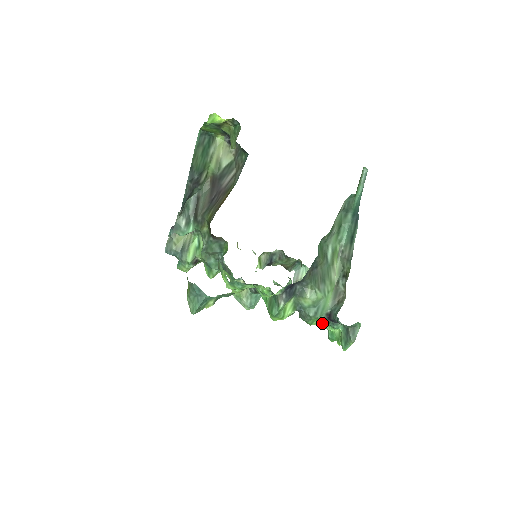
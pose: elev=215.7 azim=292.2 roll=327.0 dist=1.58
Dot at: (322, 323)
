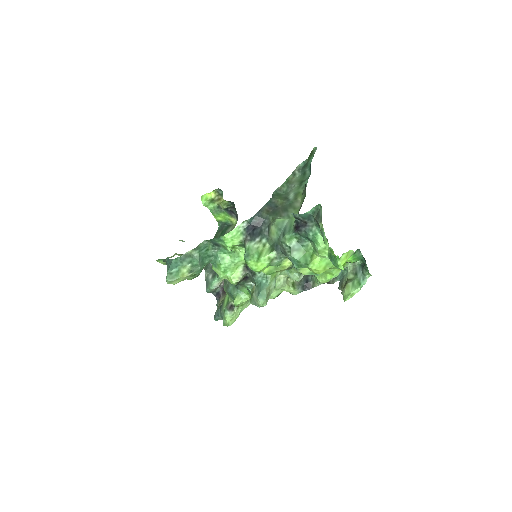
Dot at: (315, 254)
